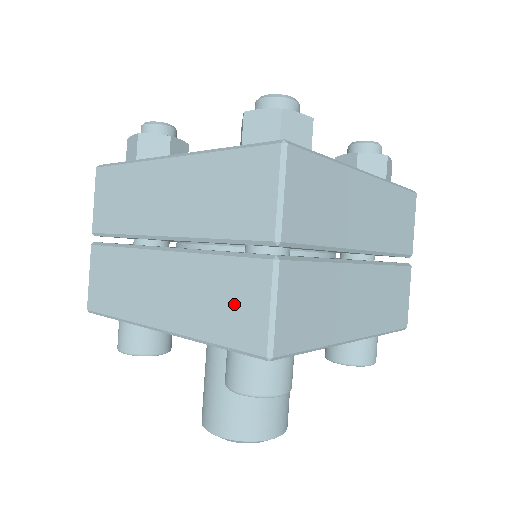
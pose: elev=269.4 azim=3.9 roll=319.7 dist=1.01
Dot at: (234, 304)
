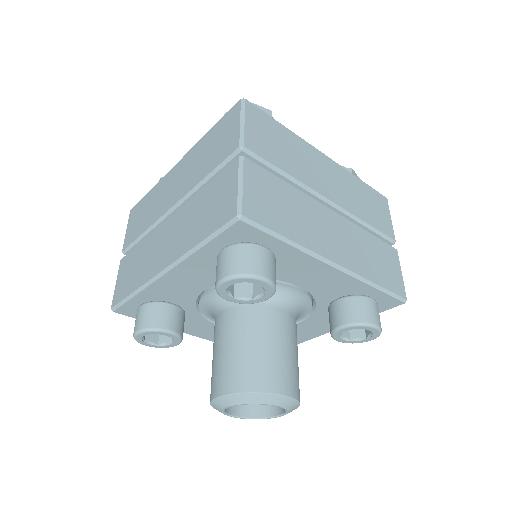
Dot at: (215, 204)
